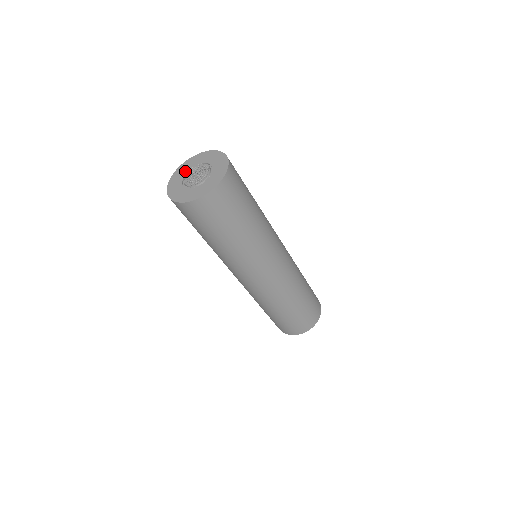
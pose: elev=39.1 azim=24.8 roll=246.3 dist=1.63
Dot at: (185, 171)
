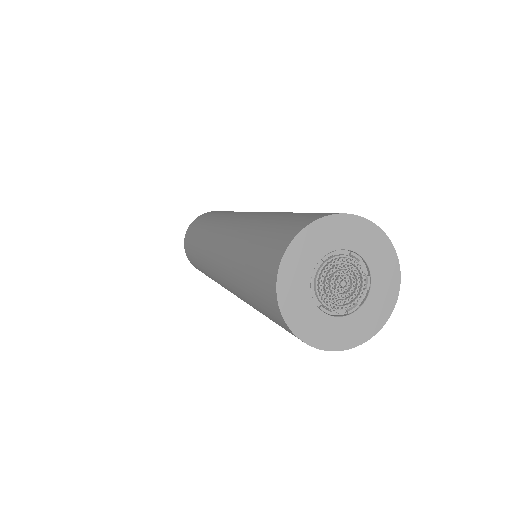
Dot at: (329, 246)
